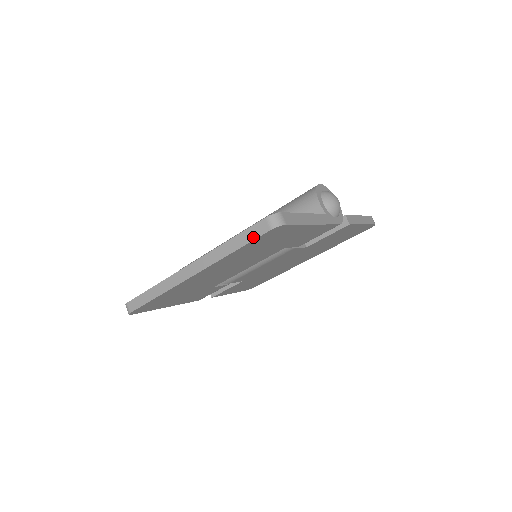
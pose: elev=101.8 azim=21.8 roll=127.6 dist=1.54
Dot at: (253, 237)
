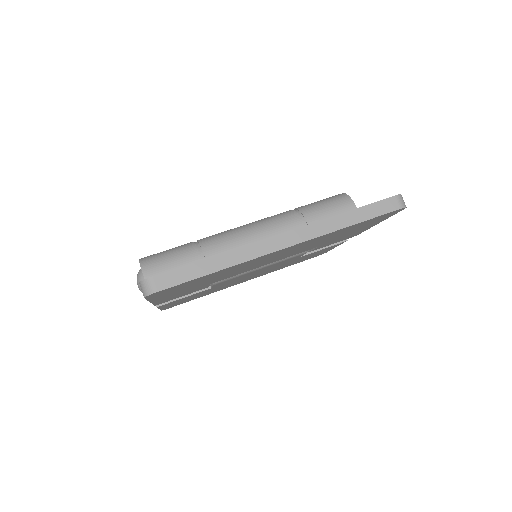
Dot at: (379, 213)
